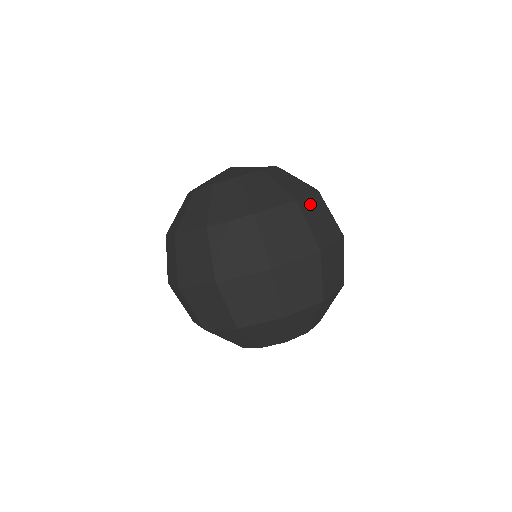
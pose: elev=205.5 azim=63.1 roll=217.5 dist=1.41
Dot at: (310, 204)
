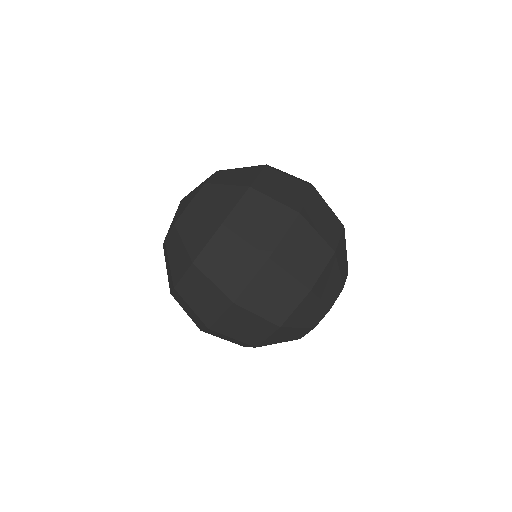
Dot at: (241, 212)
